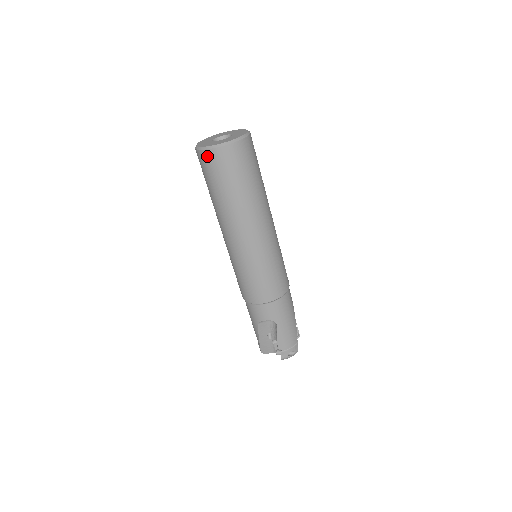
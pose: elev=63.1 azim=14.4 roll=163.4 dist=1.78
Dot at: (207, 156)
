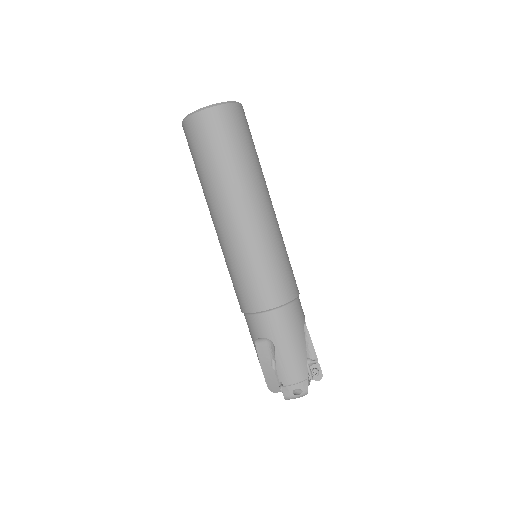
Dot at: (186, 127)
